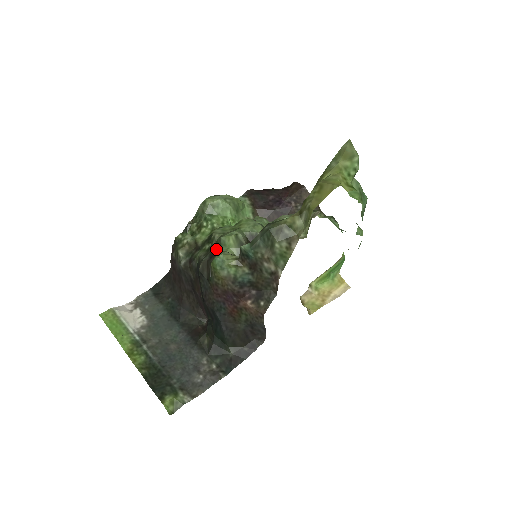
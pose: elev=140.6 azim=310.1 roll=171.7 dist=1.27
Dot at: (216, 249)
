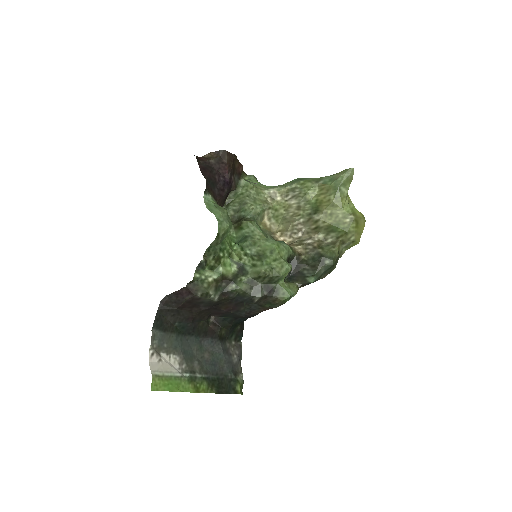
Dot at: (270, 283)
